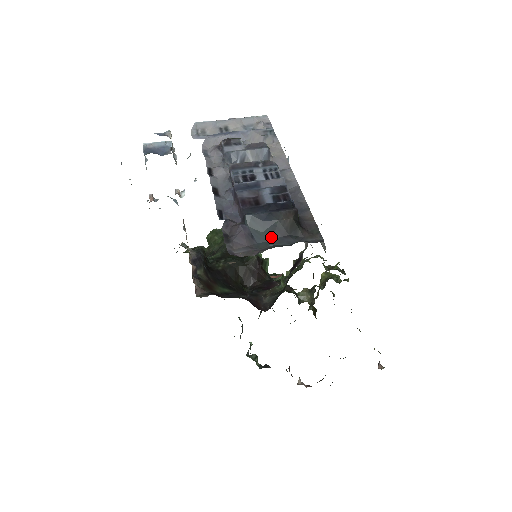
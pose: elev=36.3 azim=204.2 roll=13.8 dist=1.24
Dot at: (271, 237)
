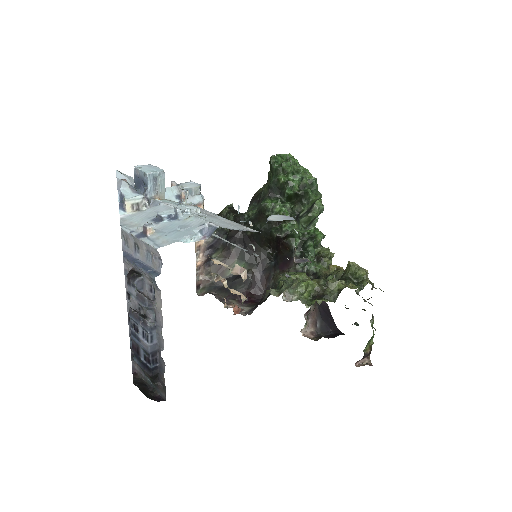
Dot at: occluded
